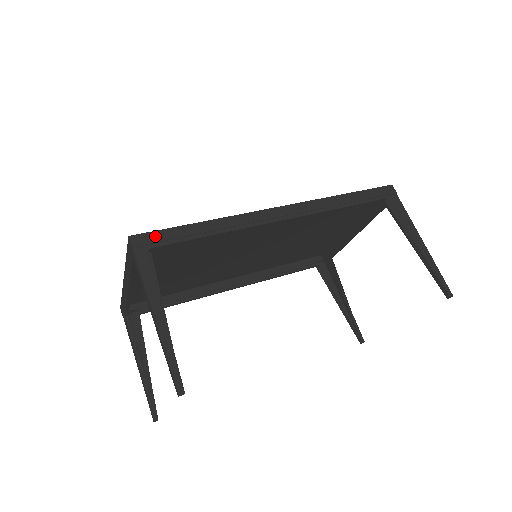
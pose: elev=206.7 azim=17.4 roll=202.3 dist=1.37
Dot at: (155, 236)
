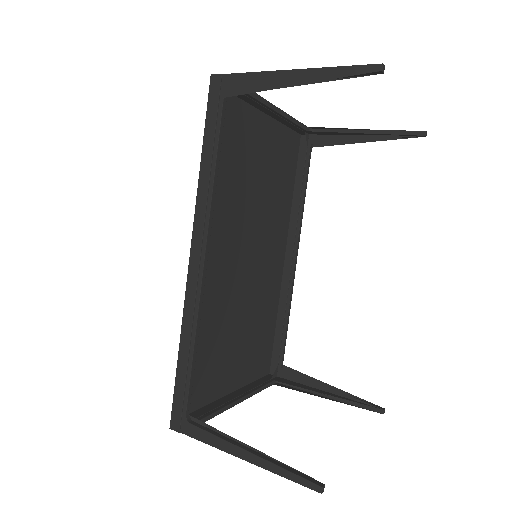
Dot at: (177, 406)
